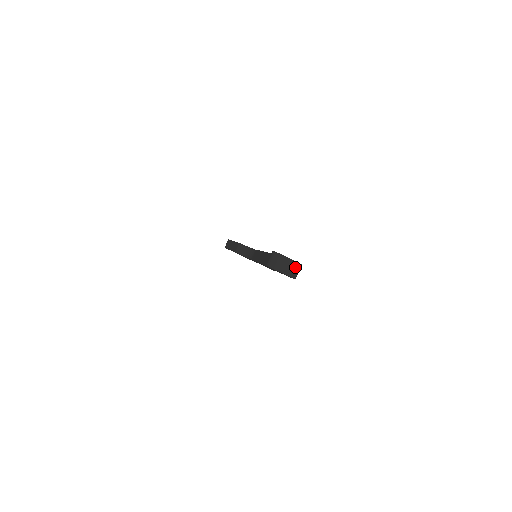
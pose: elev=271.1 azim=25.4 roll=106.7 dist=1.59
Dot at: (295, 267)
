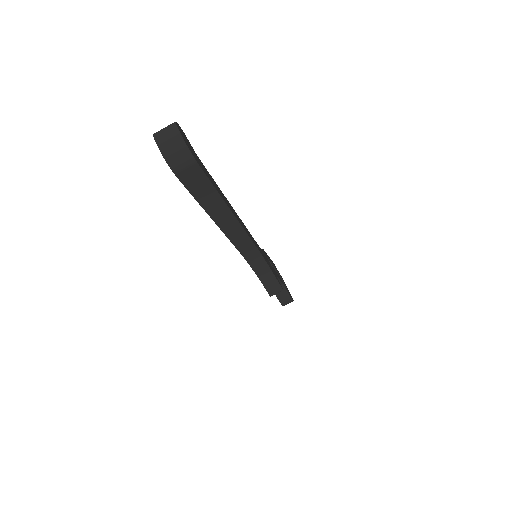
Dot at: (177, 146)
